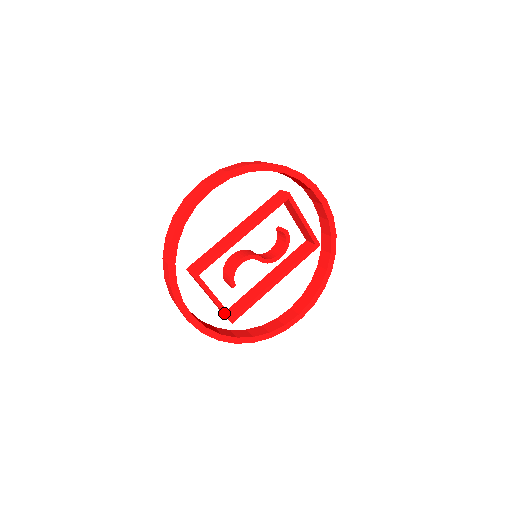
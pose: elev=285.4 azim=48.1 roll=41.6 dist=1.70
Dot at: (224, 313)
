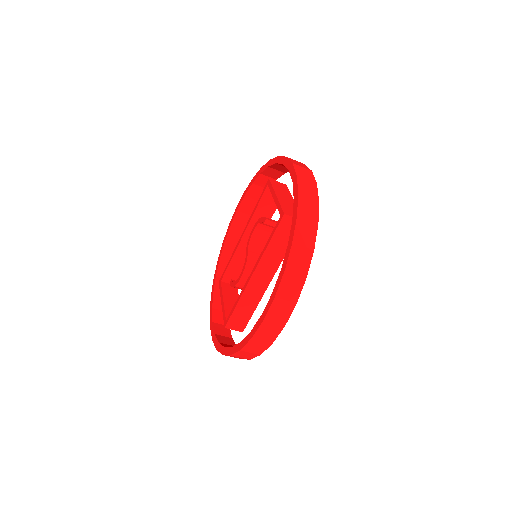
Dot at: occluded
